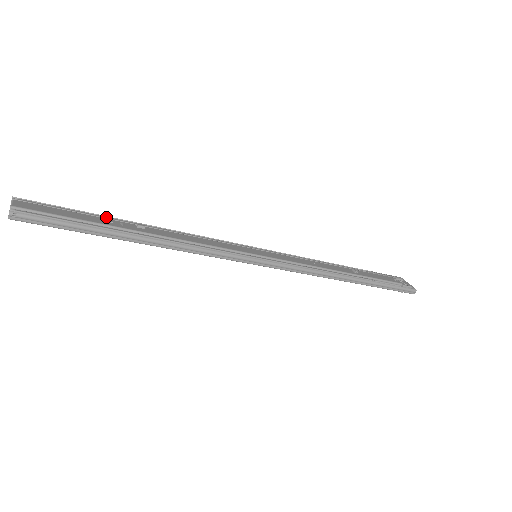
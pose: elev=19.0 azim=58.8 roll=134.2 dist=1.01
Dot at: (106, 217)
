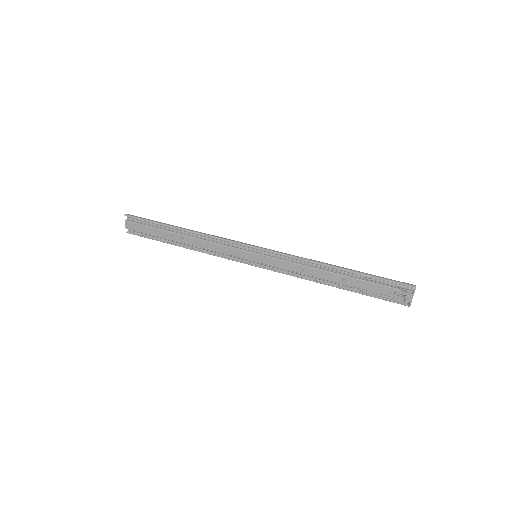
Dot at: (165, 228)
